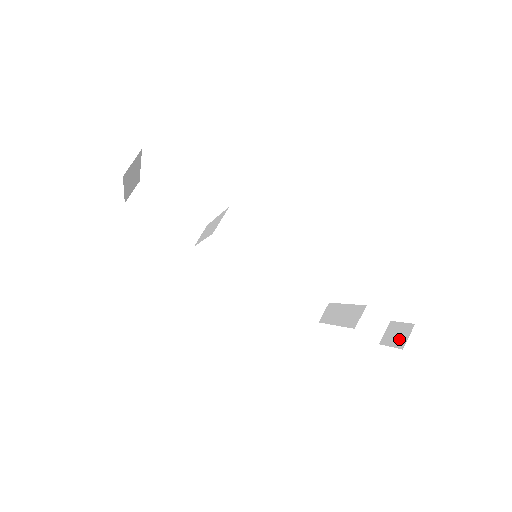
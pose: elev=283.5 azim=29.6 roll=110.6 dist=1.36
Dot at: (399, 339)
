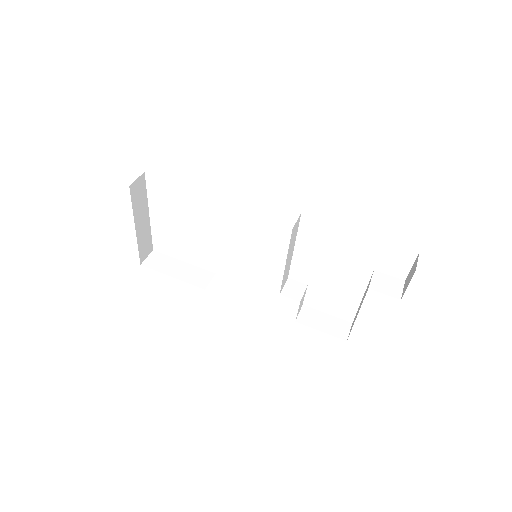
Dot at: (412, 272)
